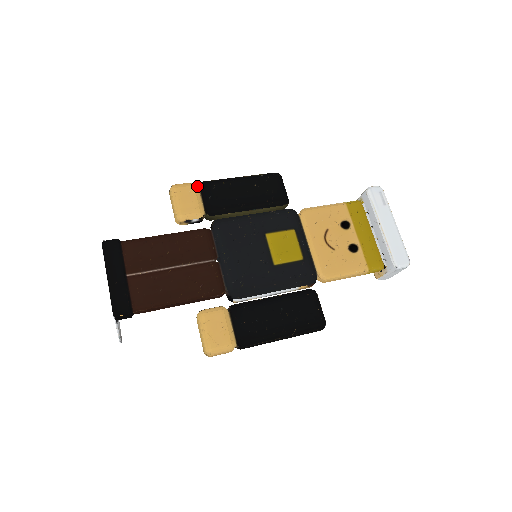
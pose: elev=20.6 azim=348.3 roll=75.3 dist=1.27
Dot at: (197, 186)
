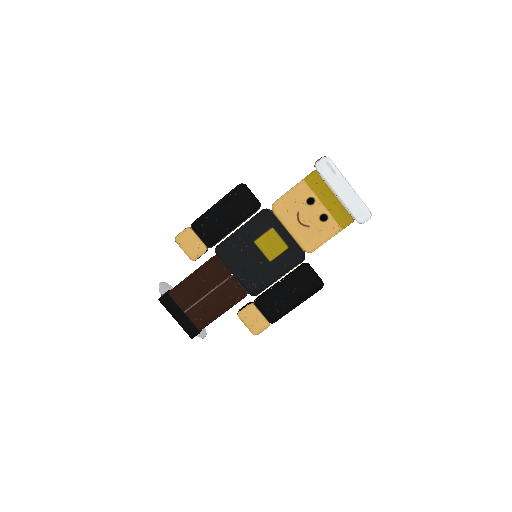
Dot at: (191, 230)
